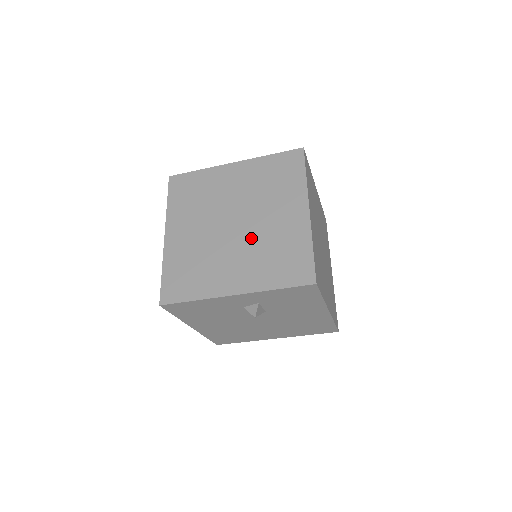
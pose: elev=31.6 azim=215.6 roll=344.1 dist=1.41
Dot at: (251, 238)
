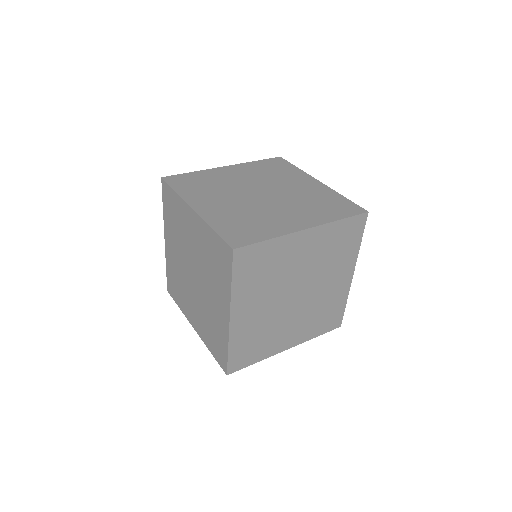
Dot at: (201, 299)
